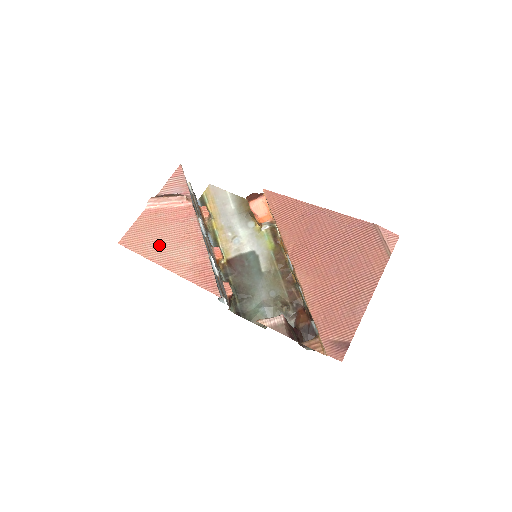
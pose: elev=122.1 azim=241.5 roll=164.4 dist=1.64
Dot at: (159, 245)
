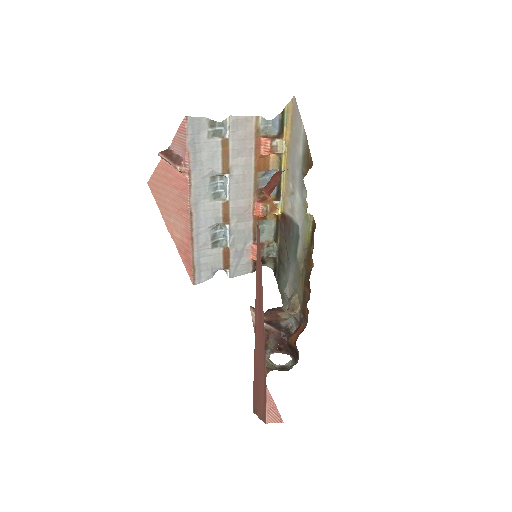
Dot at: (166, 205)
